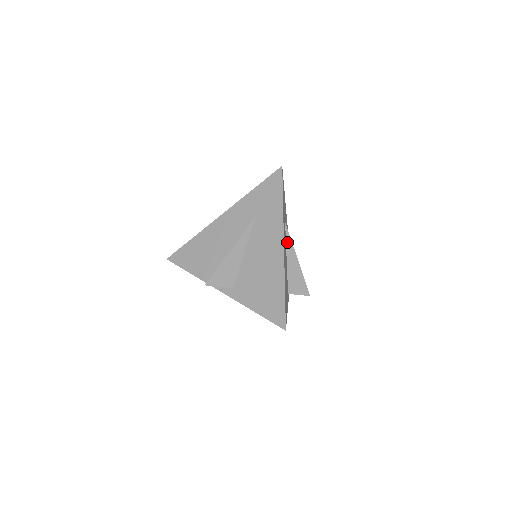
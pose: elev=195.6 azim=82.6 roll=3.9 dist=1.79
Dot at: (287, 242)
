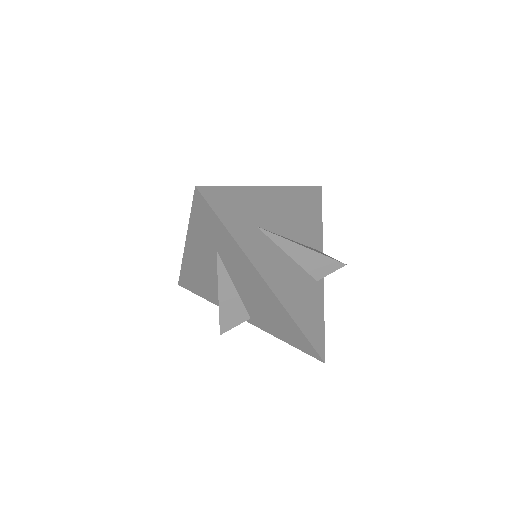
Dot at: (276, 242)
